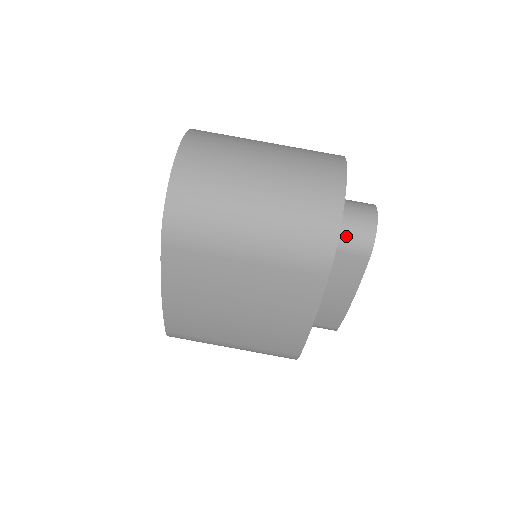
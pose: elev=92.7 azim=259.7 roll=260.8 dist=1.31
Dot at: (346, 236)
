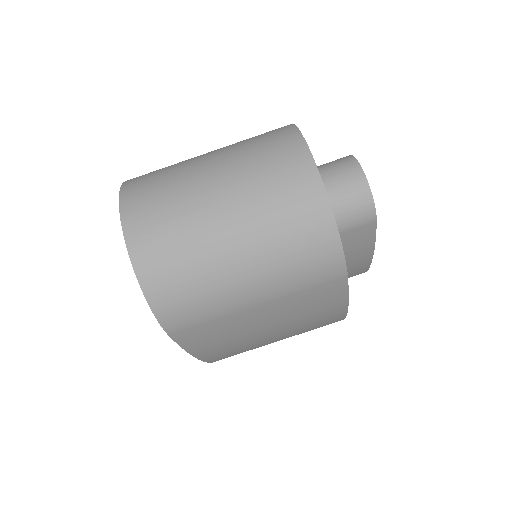
Dot at: (343, 217)
